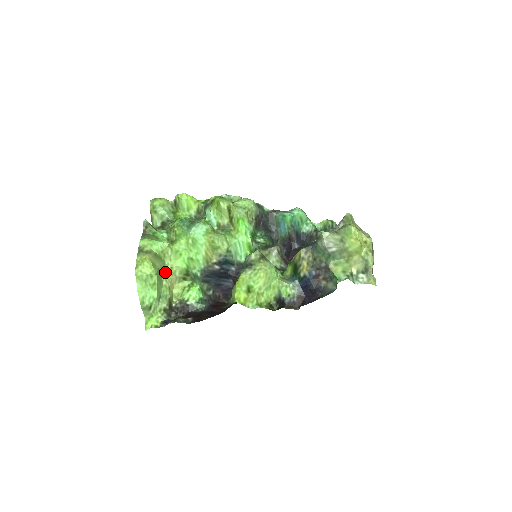
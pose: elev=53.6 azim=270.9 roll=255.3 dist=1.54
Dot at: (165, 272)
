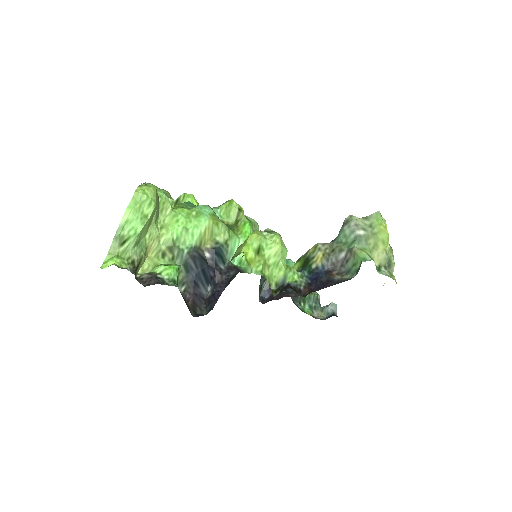
Dot at: (155, 225)
